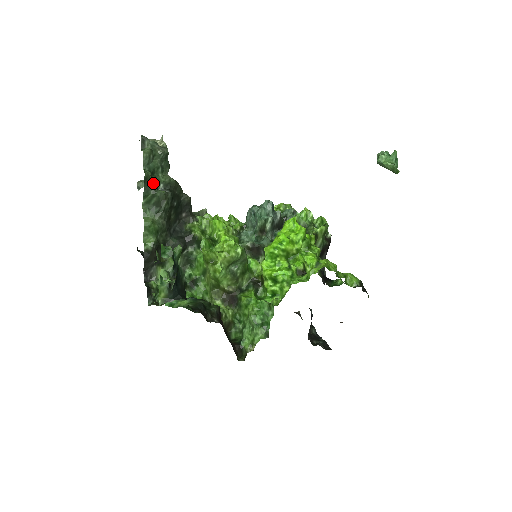
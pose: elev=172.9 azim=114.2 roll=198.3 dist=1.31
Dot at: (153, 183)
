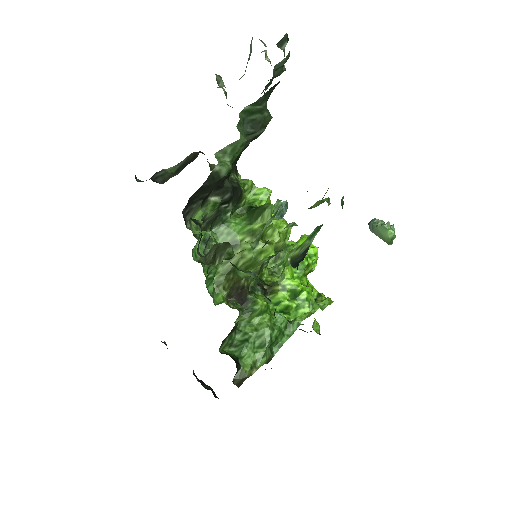
Dot at: (269, 96)
